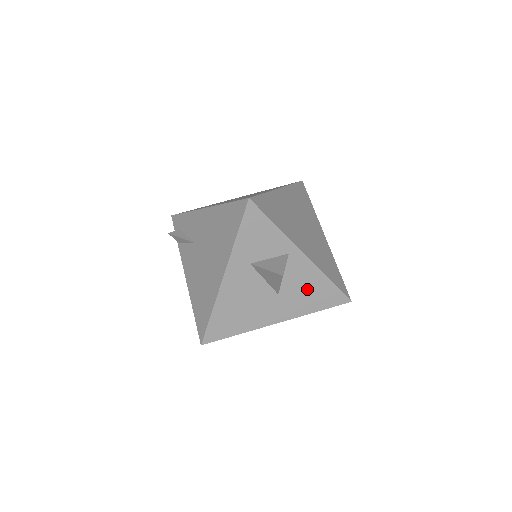
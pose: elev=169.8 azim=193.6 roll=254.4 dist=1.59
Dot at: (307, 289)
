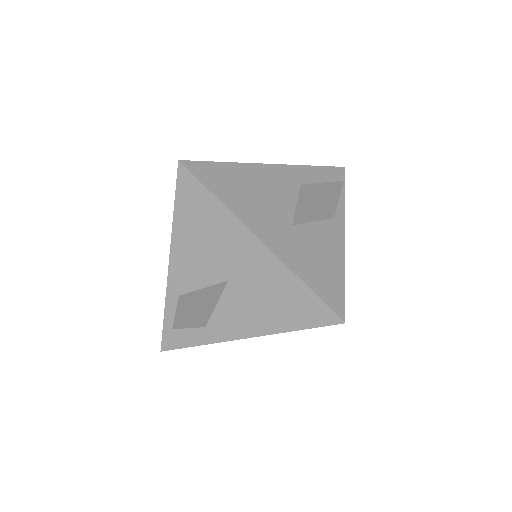
Dot at: (319, 256)
